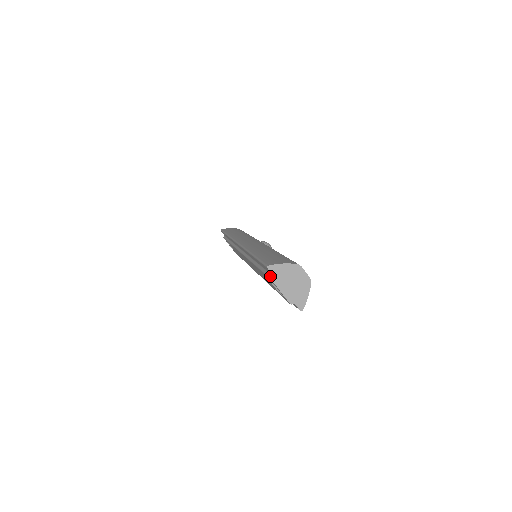
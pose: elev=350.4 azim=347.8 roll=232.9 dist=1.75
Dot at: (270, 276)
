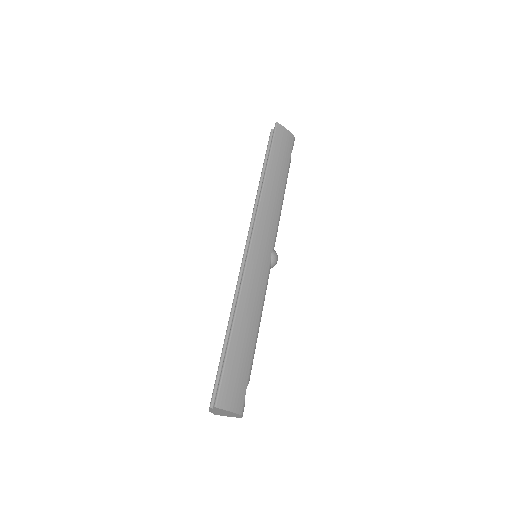
Dot at: (213, 400)
